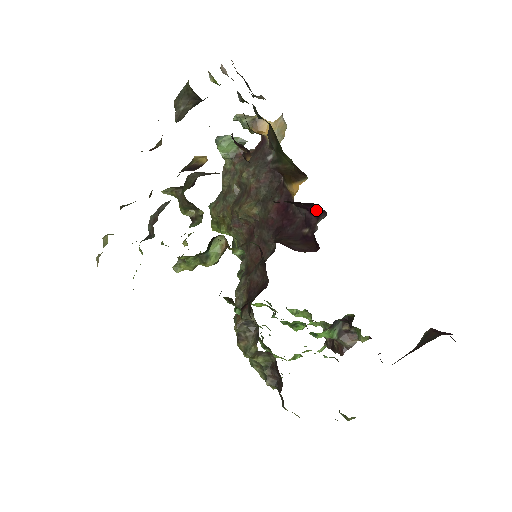
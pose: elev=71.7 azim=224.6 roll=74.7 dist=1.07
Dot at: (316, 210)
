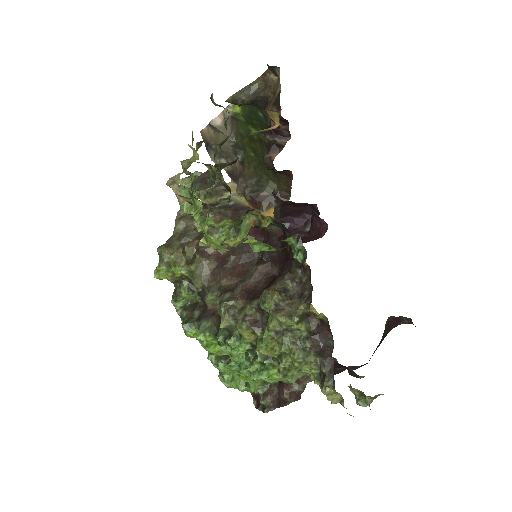
Dot at: (303, 219)
